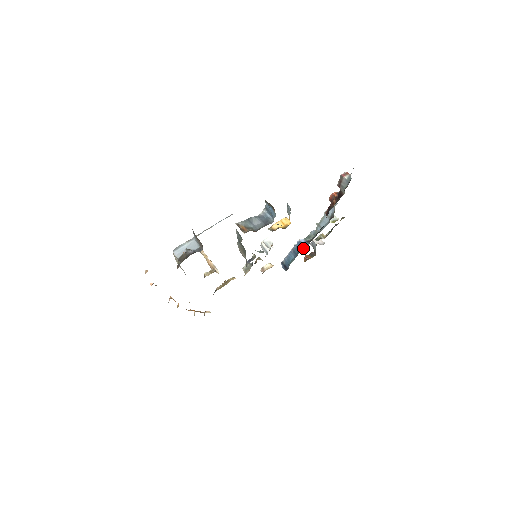
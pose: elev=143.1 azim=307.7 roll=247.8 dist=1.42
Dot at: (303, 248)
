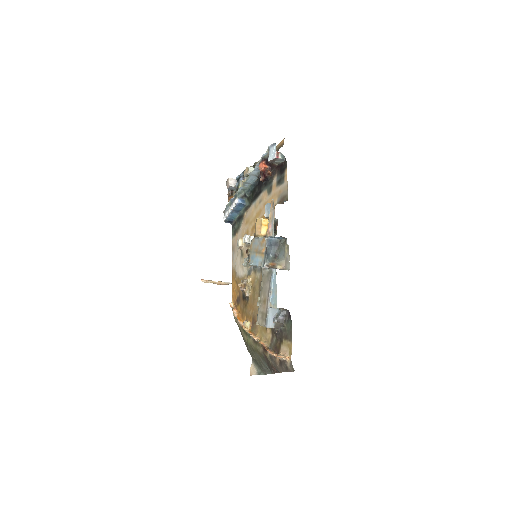
Dot at: (244, 206)
